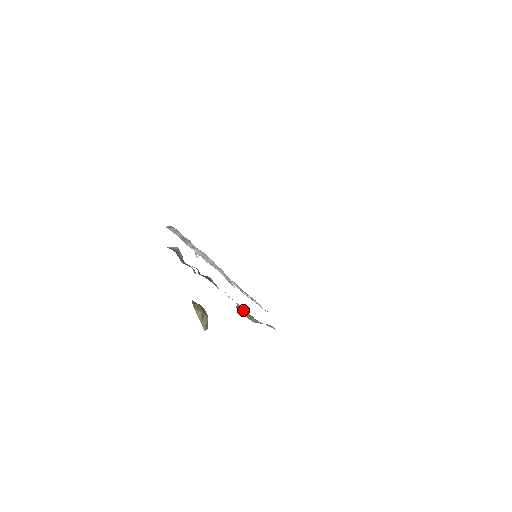
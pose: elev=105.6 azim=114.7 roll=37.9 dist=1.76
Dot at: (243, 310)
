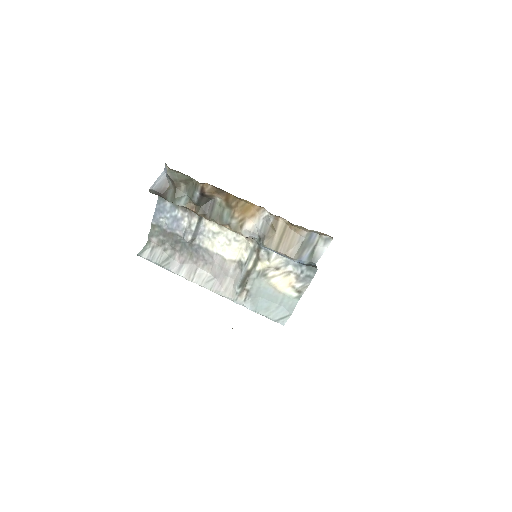
Dot at: (271, 229)
